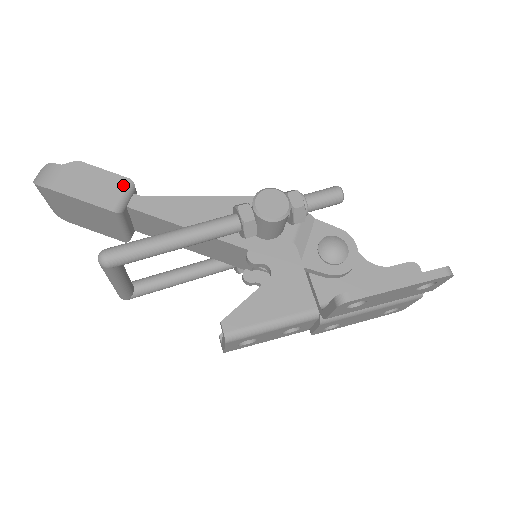
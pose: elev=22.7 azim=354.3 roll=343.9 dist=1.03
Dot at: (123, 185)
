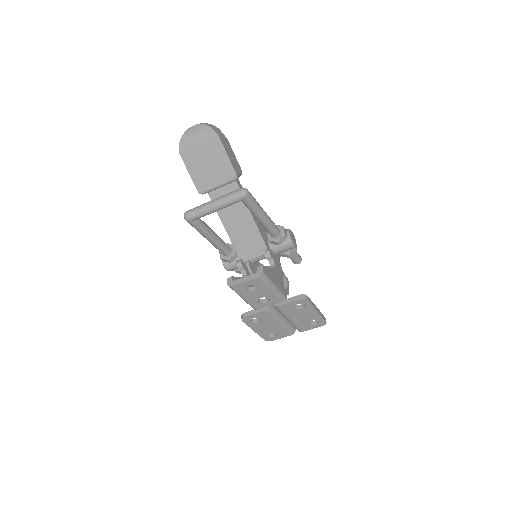
Dot at: (240, 171)
